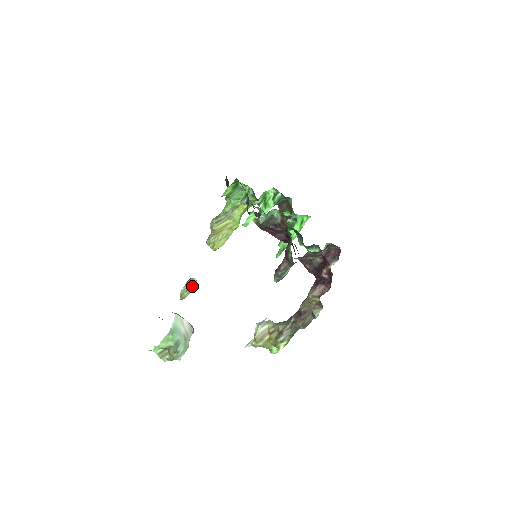
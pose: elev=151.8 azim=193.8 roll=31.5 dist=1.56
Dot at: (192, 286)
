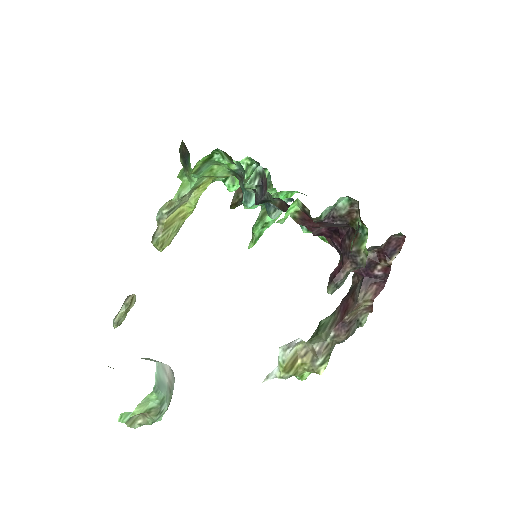
Dot at: (131, 306)
